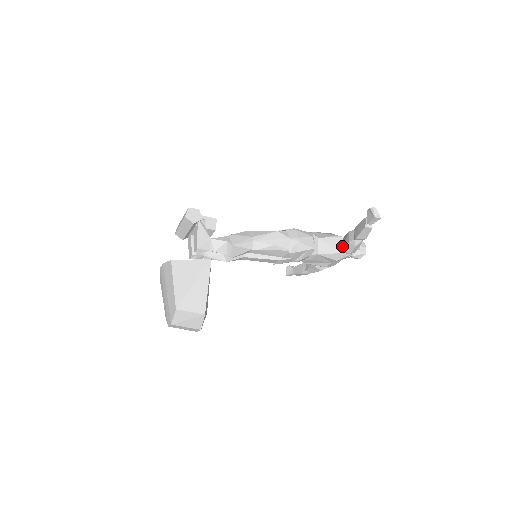
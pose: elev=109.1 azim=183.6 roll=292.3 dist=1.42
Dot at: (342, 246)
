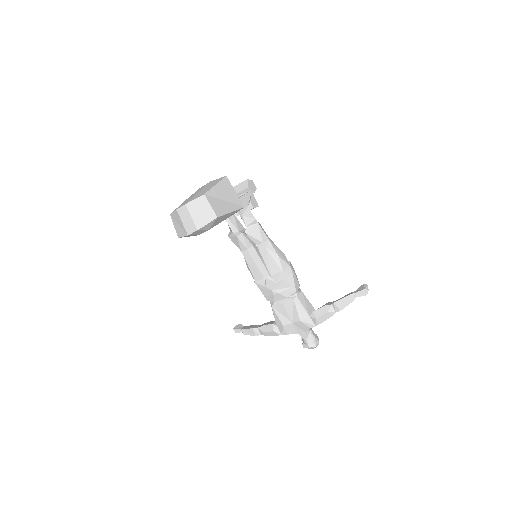
Dot at: occluded
